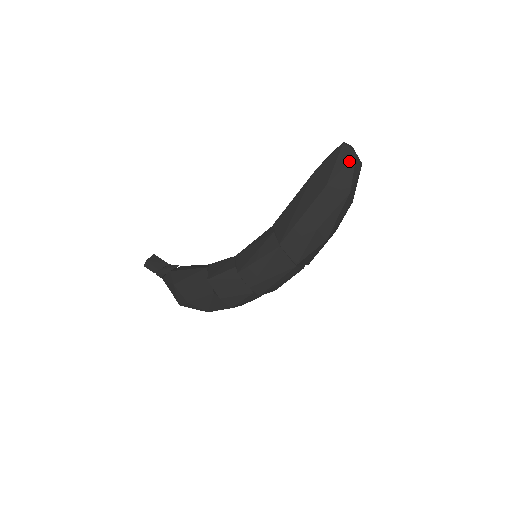
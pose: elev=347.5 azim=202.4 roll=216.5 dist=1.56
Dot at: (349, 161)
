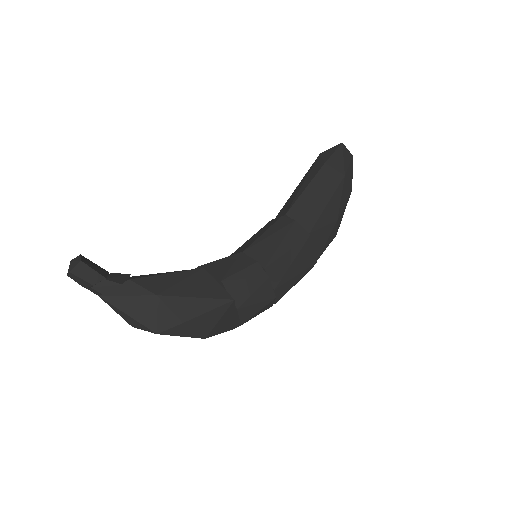
Dot at: (351, 160)
